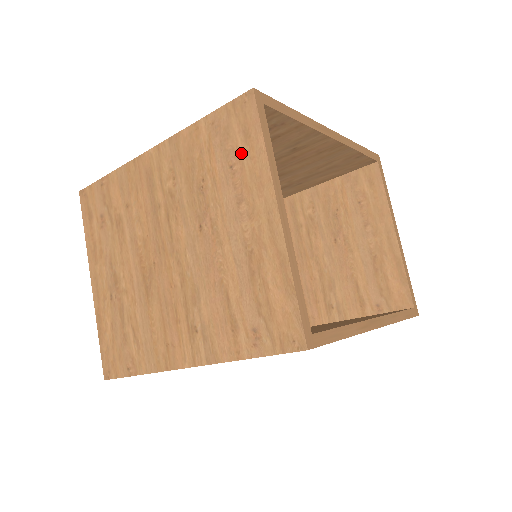
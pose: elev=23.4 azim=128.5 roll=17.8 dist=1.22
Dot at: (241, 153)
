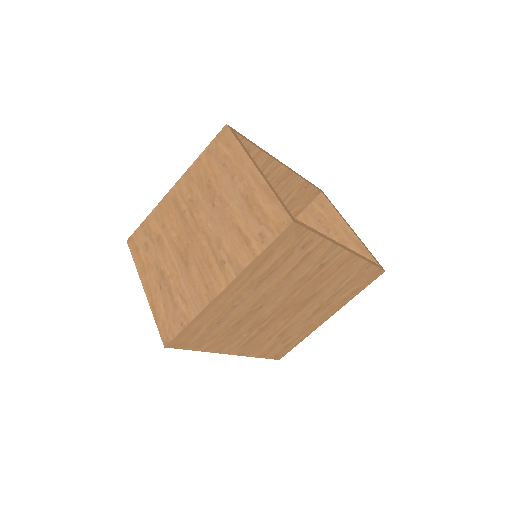
Dot at: (228, 155)
